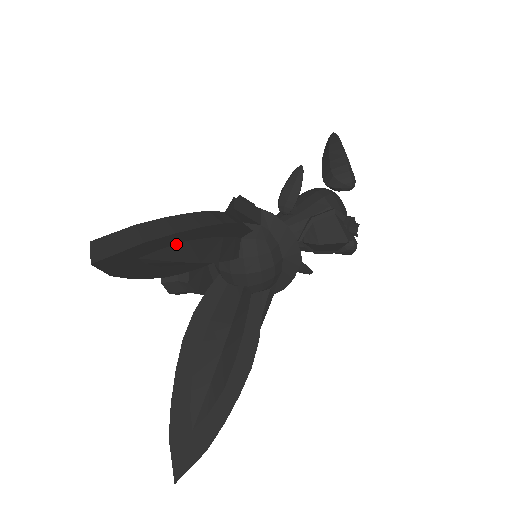
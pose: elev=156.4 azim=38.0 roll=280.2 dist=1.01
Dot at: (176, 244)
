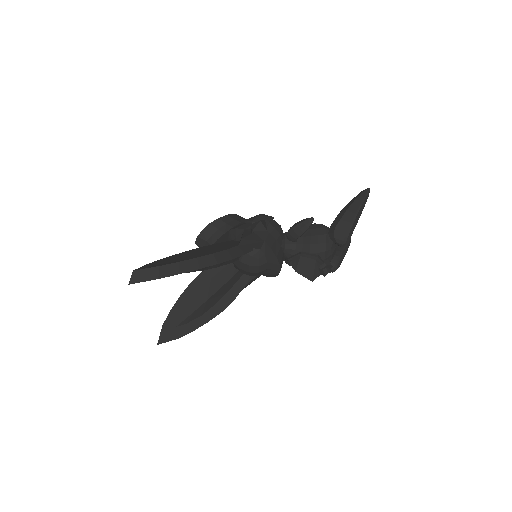
Dot at: occluded
